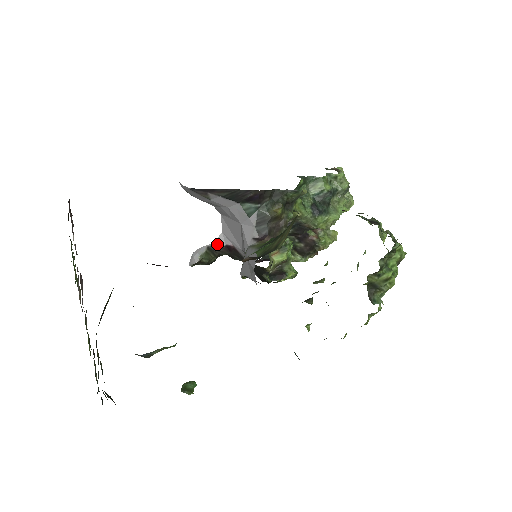
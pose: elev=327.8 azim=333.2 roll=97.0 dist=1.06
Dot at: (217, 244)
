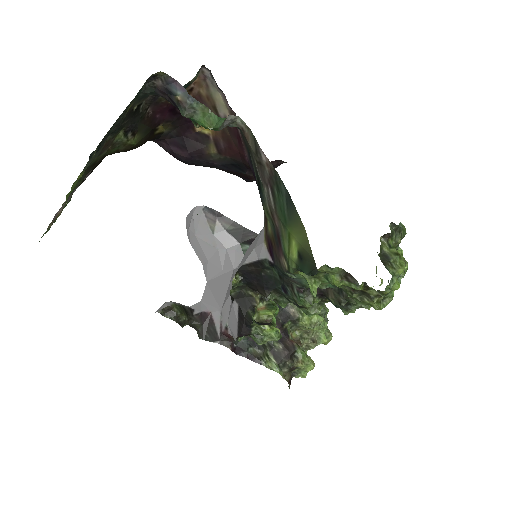
Dot at: (192, 309)
